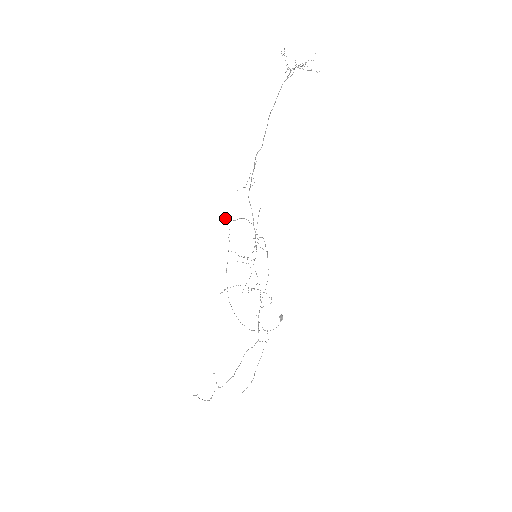
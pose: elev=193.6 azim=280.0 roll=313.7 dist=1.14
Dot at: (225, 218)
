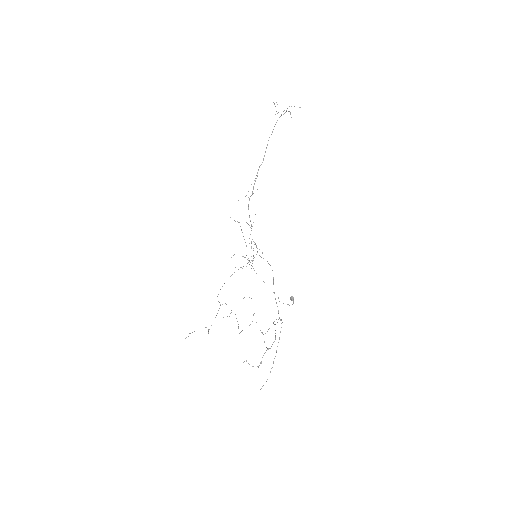
Dot at: occluded
